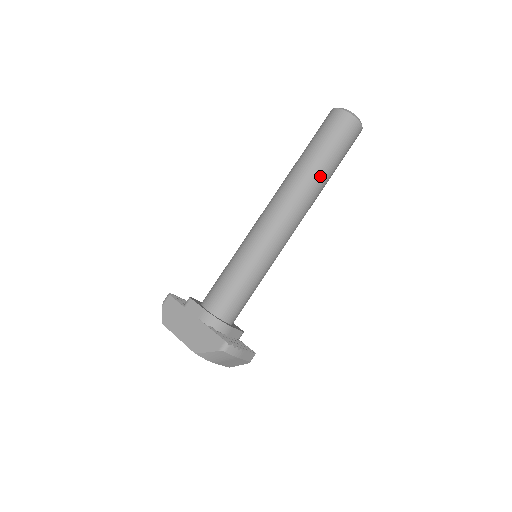
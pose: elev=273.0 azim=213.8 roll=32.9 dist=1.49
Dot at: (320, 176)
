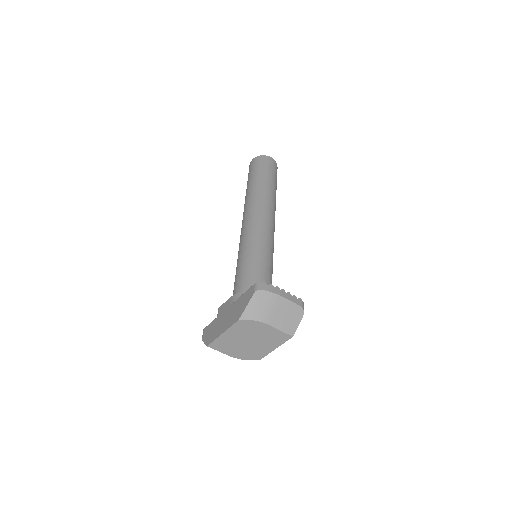
Dot at: (263, 186)
